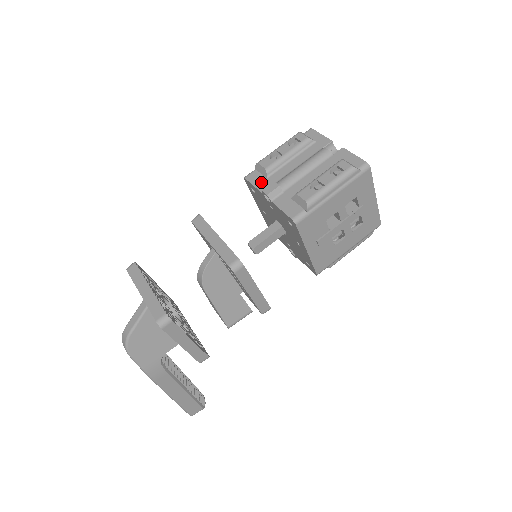
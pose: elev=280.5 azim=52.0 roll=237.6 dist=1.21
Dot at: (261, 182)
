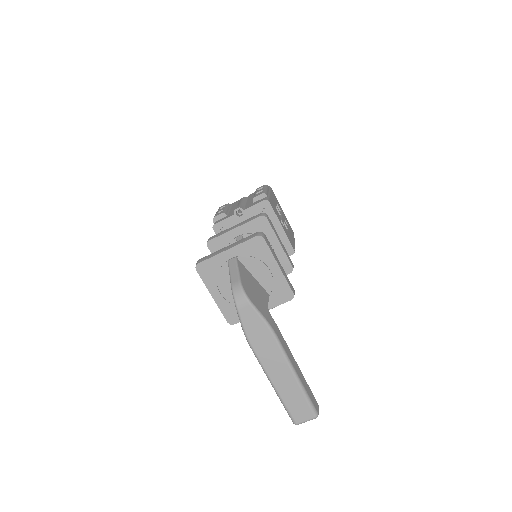
Dot at: (226, 217)
